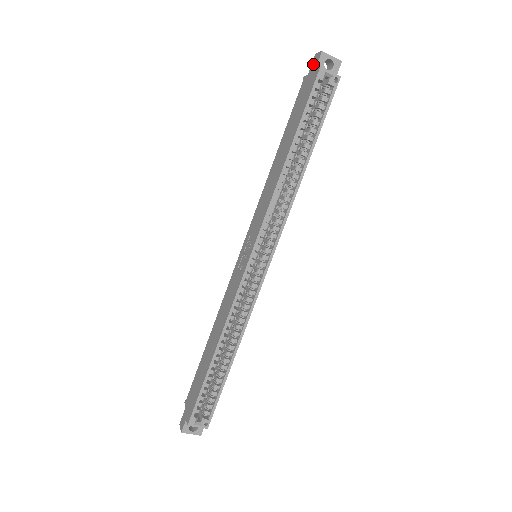
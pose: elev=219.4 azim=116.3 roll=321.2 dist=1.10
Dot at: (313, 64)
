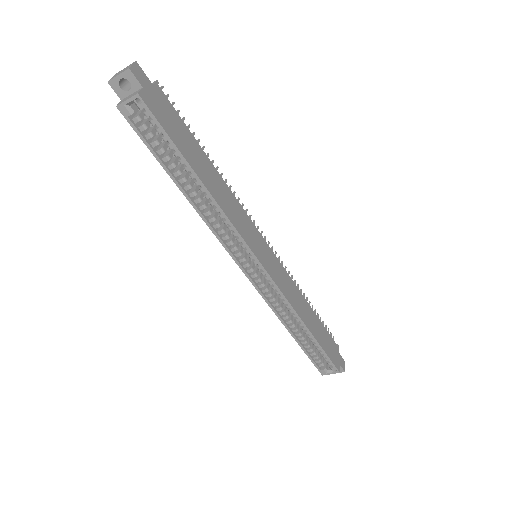
Dot at: occluded
